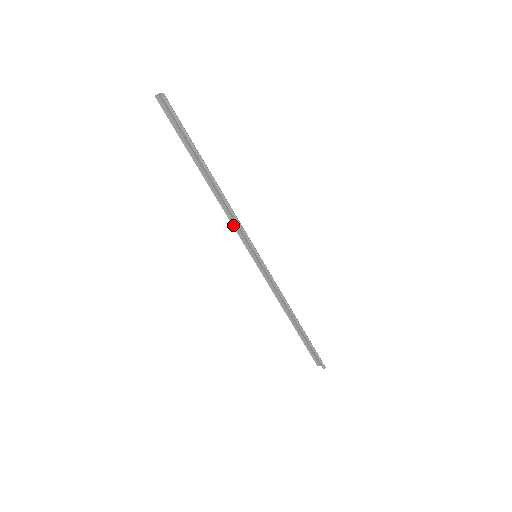
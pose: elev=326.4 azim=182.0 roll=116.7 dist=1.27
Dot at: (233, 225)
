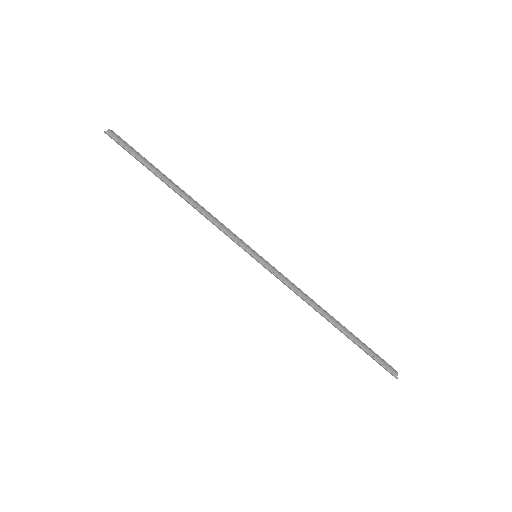
Dot at: occluded
